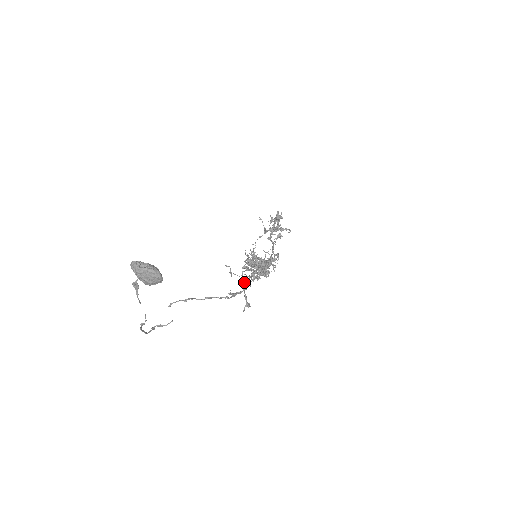
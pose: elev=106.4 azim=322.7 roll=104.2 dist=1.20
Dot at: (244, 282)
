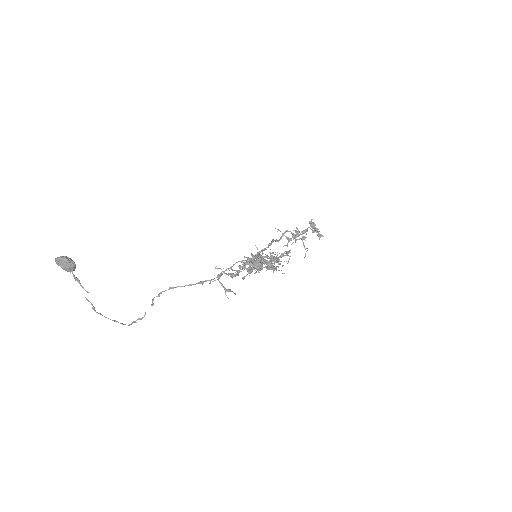
Dot at: (233, 276)
